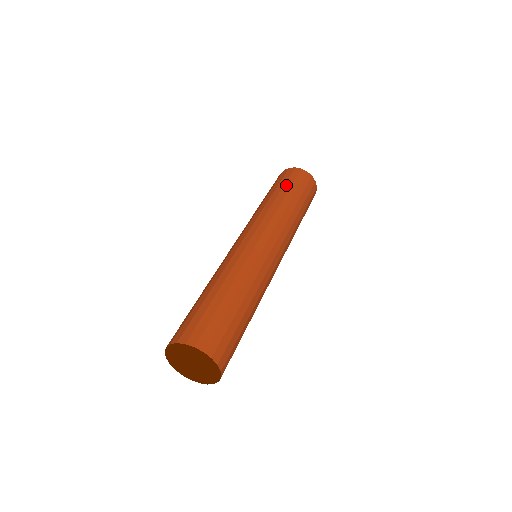
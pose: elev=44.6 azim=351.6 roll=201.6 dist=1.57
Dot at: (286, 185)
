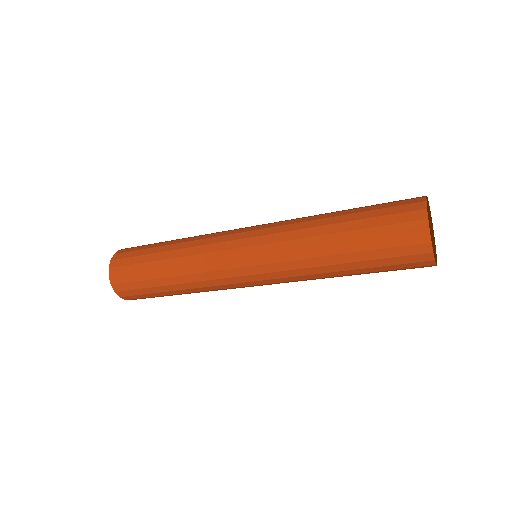
Dot at: (366, 231)
